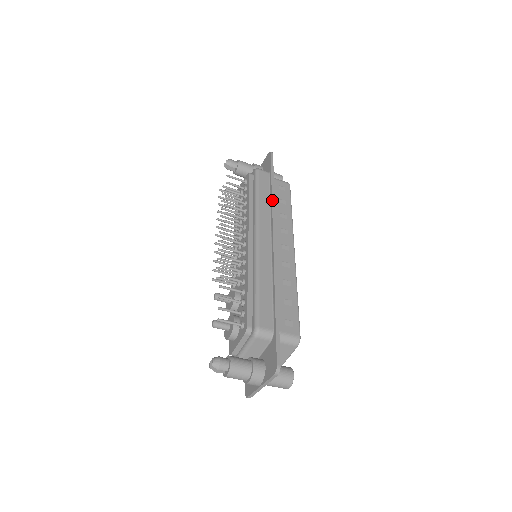
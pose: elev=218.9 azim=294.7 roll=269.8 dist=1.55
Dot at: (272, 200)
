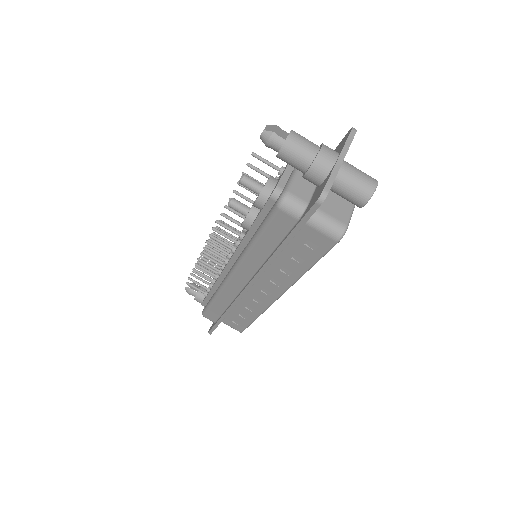
Dot at: occluded
